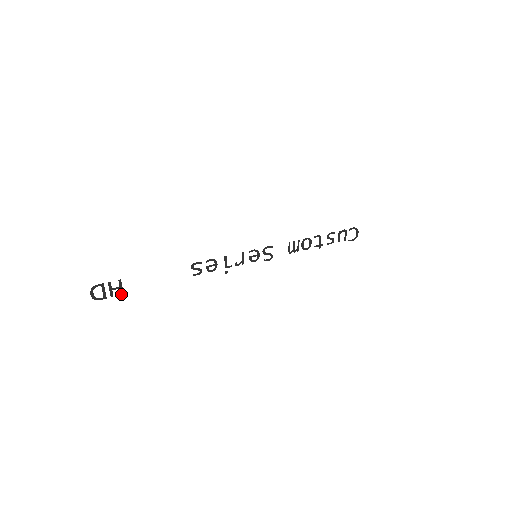
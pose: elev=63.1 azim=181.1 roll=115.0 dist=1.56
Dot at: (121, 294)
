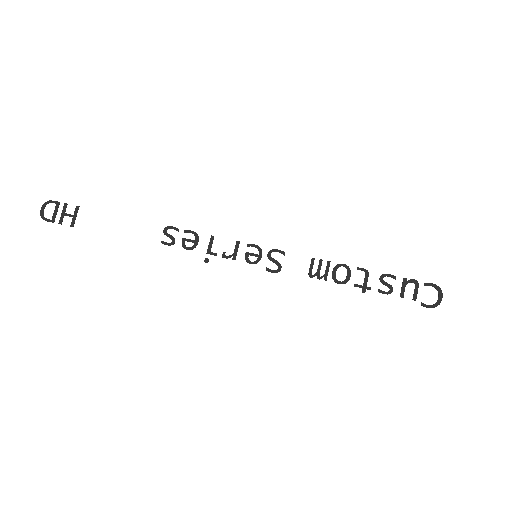
Dot at: (71, 225)
